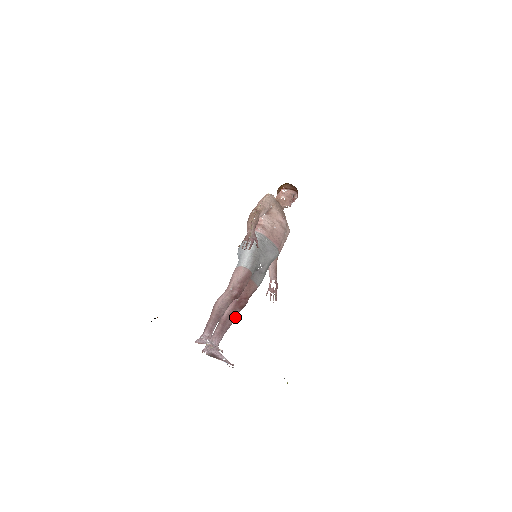
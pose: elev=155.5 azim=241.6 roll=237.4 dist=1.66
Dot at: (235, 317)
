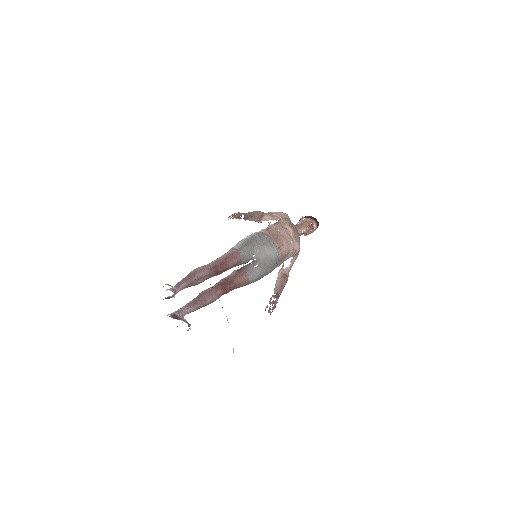
Dot at: (215, 297)
